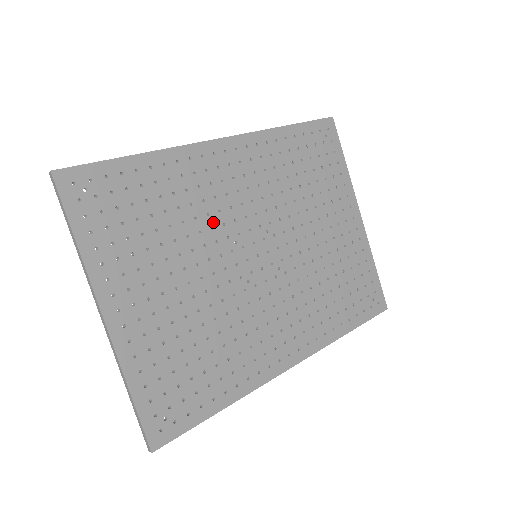
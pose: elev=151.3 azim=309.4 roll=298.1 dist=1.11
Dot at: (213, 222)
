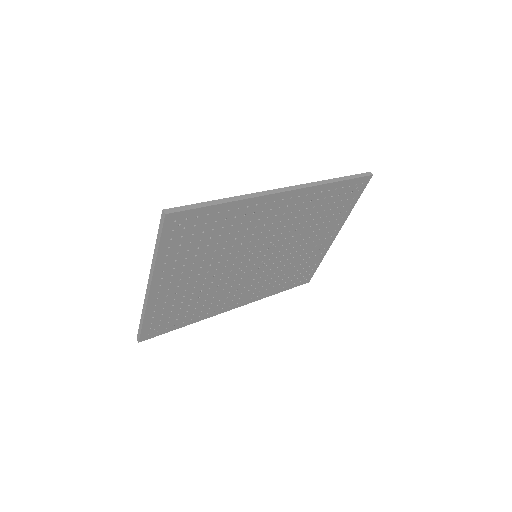
Dot at: (245, 241)
